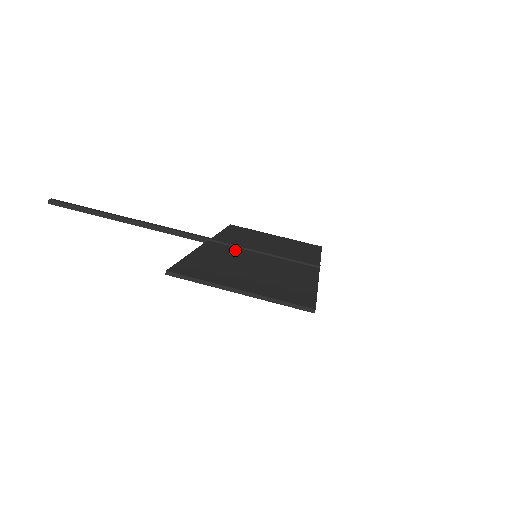
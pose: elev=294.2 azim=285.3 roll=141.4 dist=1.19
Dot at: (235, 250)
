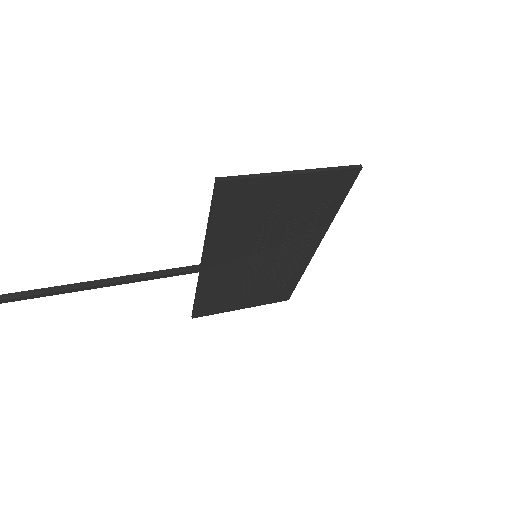
Dot at: (235, 254)
